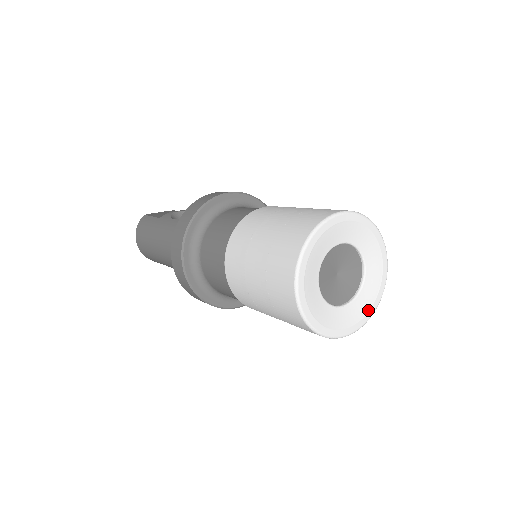
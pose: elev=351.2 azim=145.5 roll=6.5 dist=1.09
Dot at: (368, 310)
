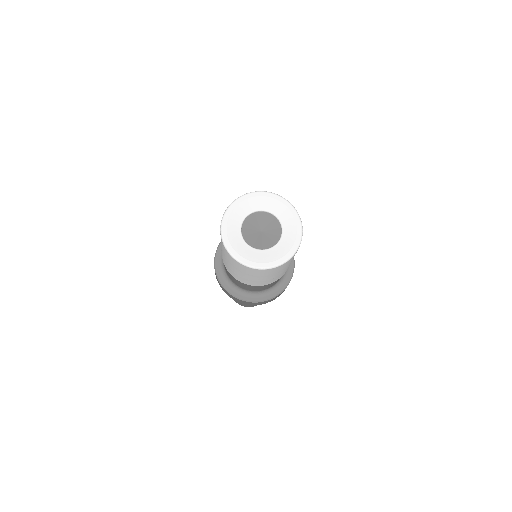
Dot at: (277, 259)
